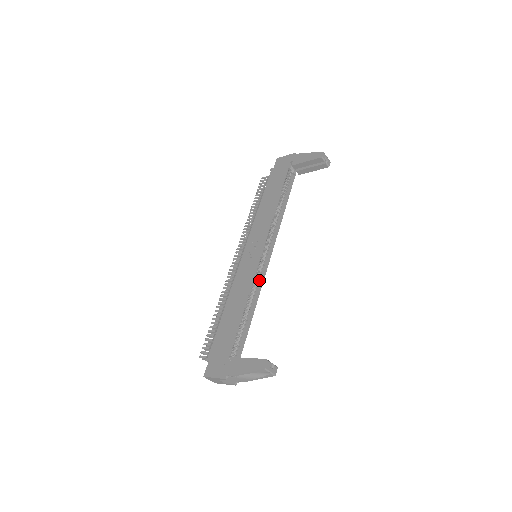
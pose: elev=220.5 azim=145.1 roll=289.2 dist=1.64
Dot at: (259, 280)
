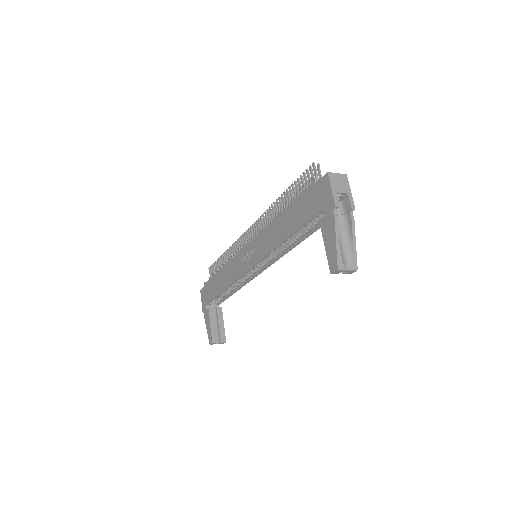
Dot at: (250, 276)
